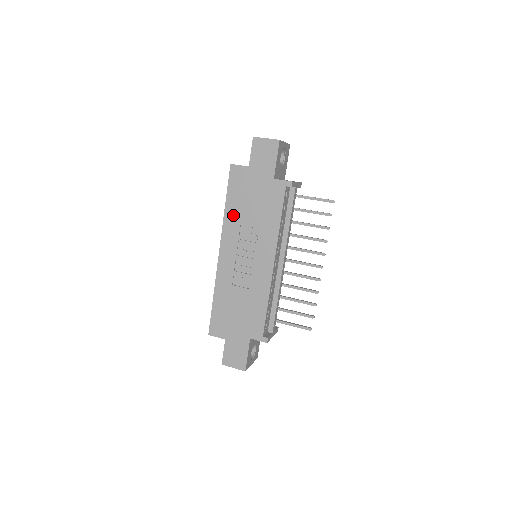
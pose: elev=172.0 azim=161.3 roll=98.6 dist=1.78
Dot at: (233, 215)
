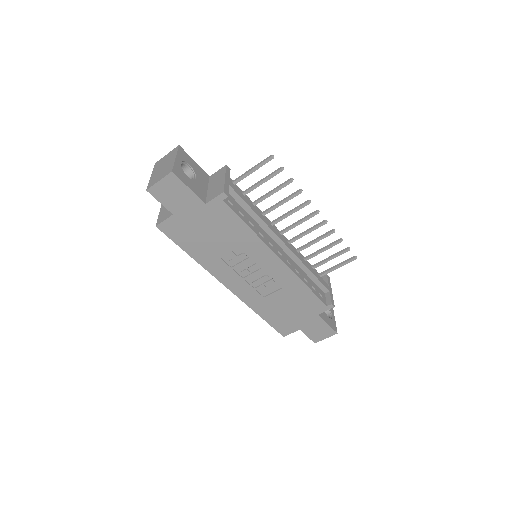
Dot at: (206, 257)
